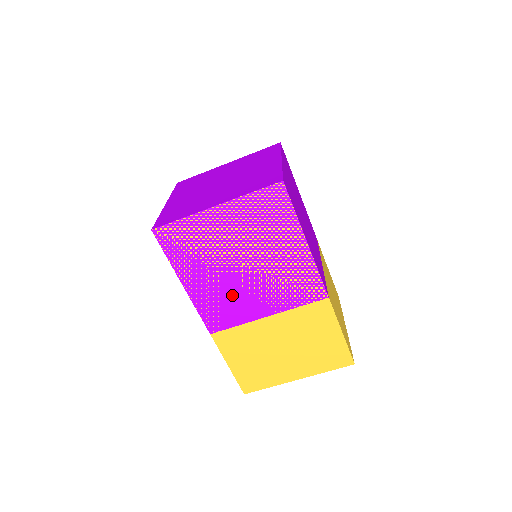
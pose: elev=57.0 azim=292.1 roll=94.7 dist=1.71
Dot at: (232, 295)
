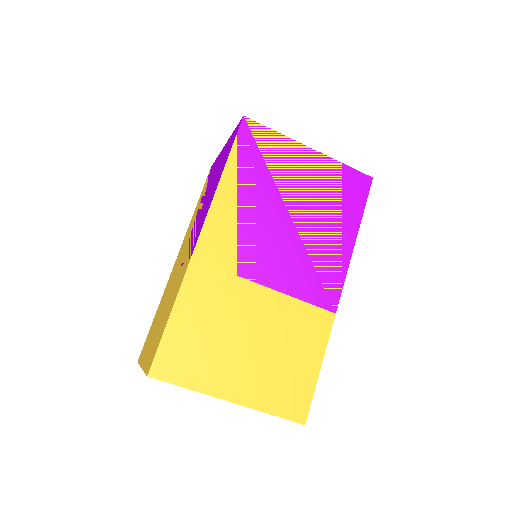
Dot at: (254, 234)
